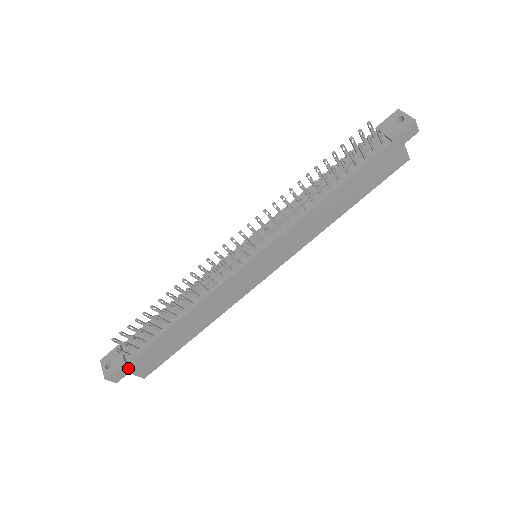
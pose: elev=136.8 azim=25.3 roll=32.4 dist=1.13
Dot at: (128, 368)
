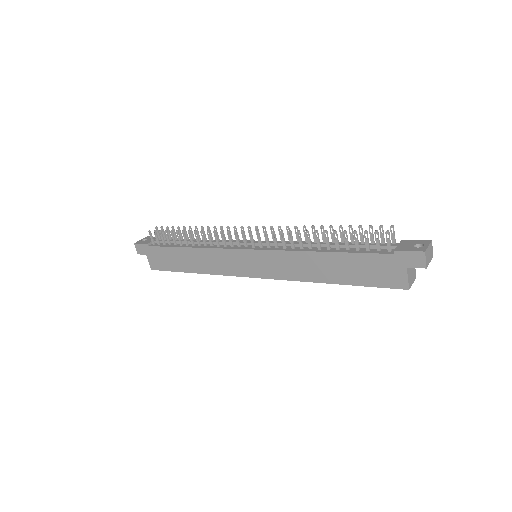
Dot at: (147, 250)
